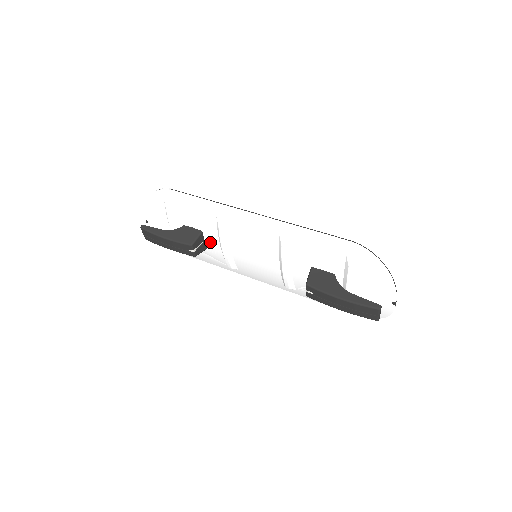
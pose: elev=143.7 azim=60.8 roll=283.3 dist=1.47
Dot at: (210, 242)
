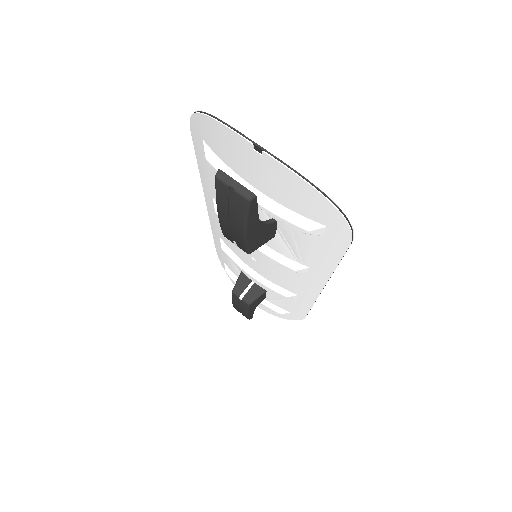
Dot at: occluded
